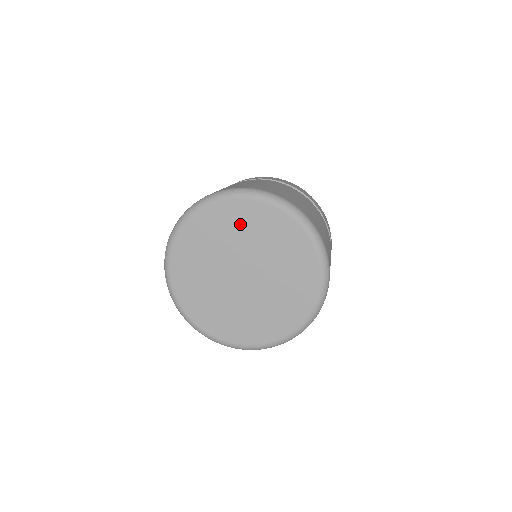
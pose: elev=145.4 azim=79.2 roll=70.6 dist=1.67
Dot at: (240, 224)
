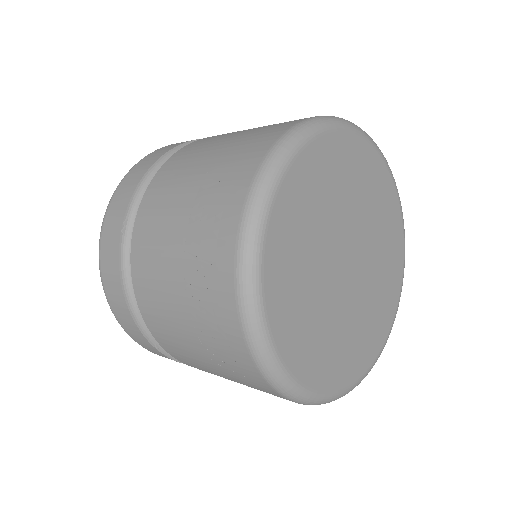
Dot at: (342, 175)
